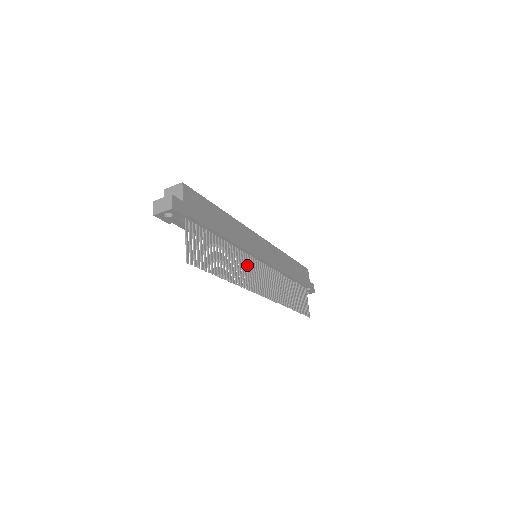
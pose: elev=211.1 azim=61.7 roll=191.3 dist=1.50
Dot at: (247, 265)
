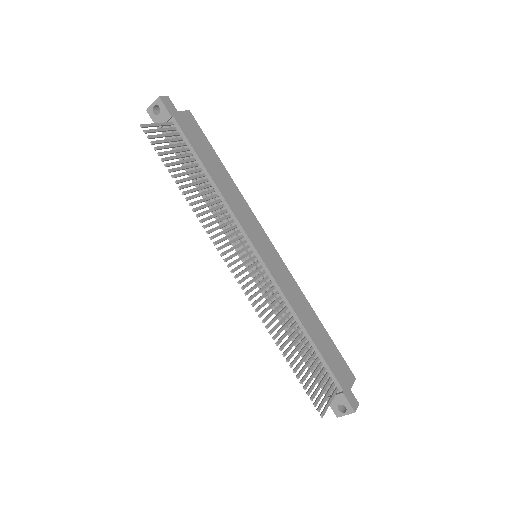
Dot at: (228, 229)
